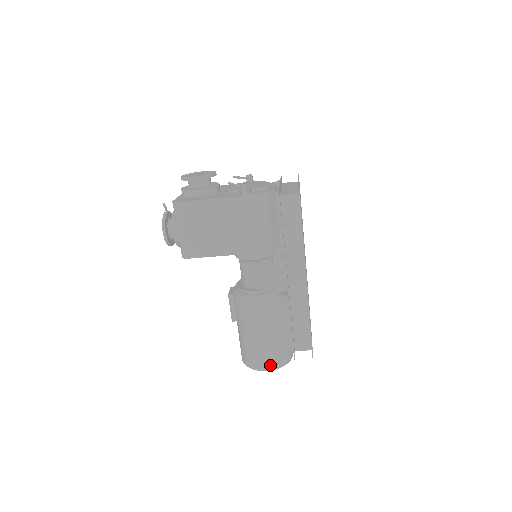
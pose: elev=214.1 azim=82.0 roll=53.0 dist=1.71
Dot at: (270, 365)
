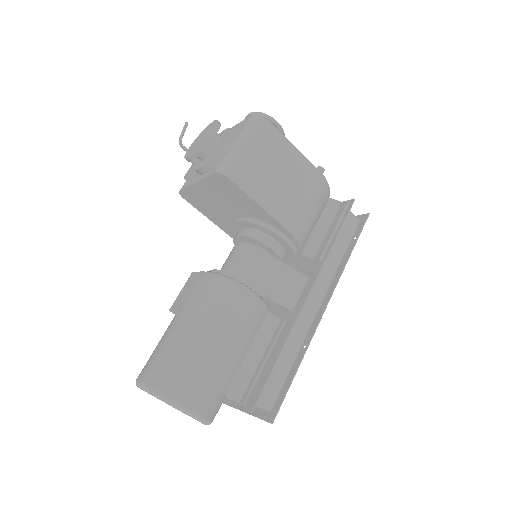
Dot at: (203, 406)
